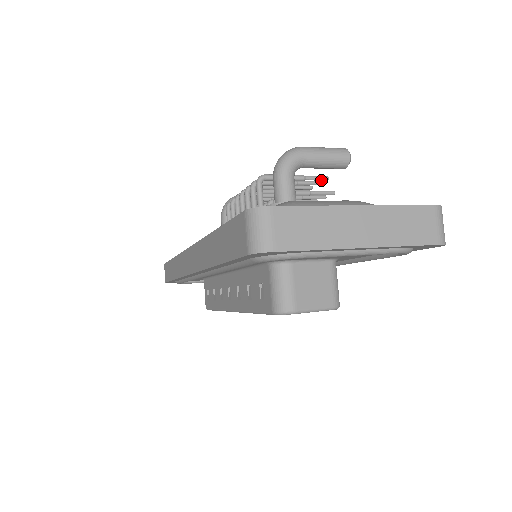
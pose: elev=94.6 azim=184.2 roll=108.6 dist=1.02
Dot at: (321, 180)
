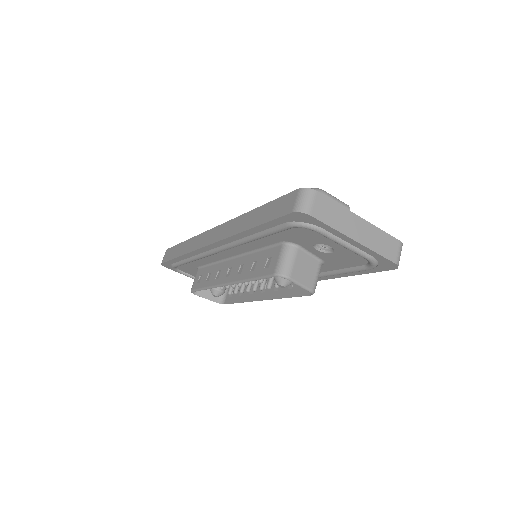
Dot at: occluded
